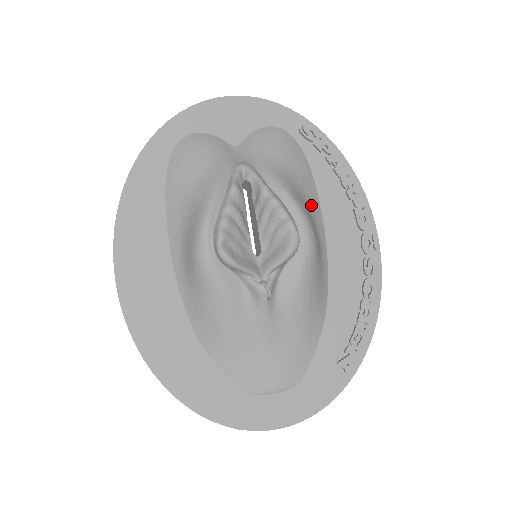
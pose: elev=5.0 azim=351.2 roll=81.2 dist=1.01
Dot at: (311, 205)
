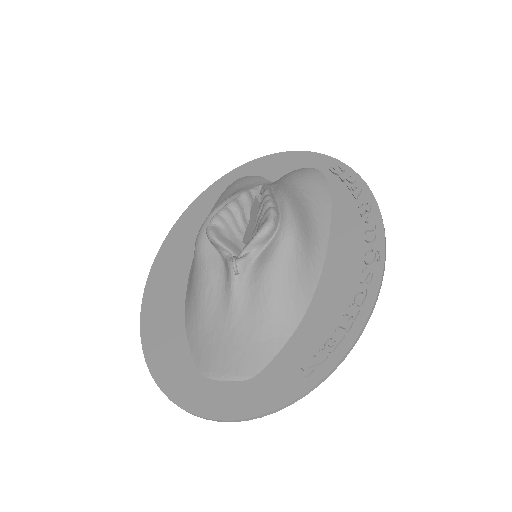
Dot at: (316, 216)
